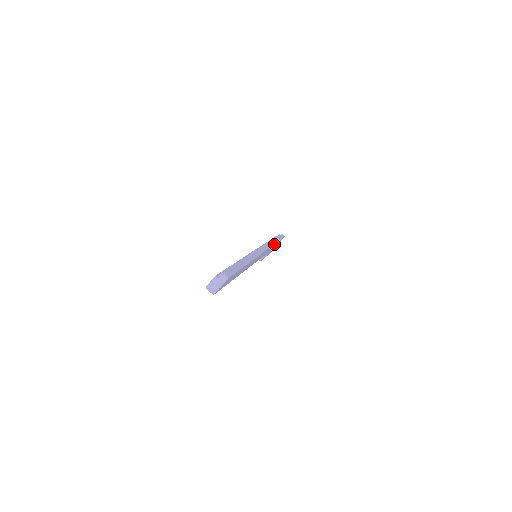
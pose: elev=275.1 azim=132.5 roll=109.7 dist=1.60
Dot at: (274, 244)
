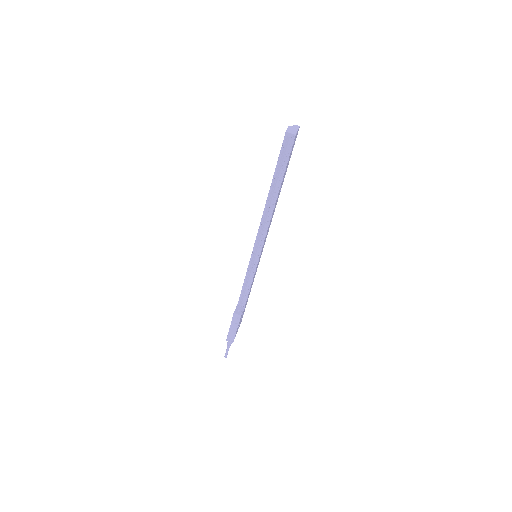
Dot at: occluded
